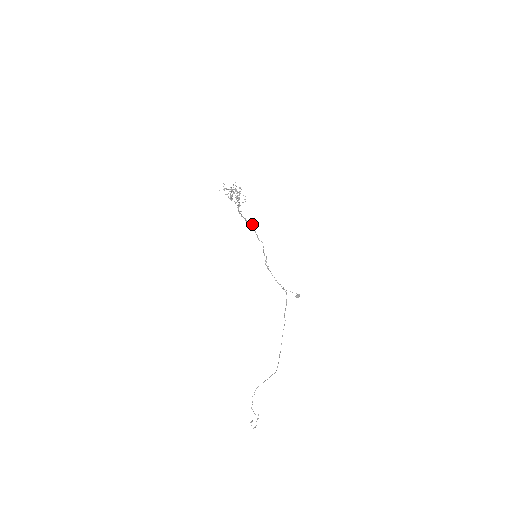
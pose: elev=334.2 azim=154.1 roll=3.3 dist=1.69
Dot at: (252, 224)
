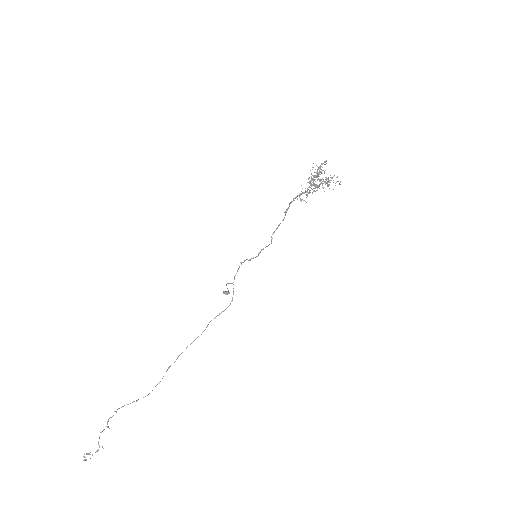
Dot at: occluded
